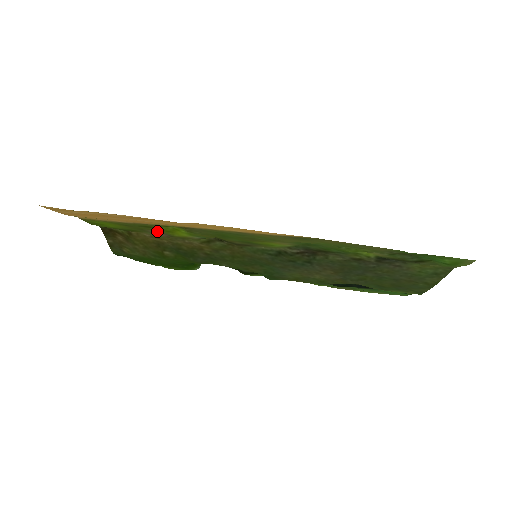
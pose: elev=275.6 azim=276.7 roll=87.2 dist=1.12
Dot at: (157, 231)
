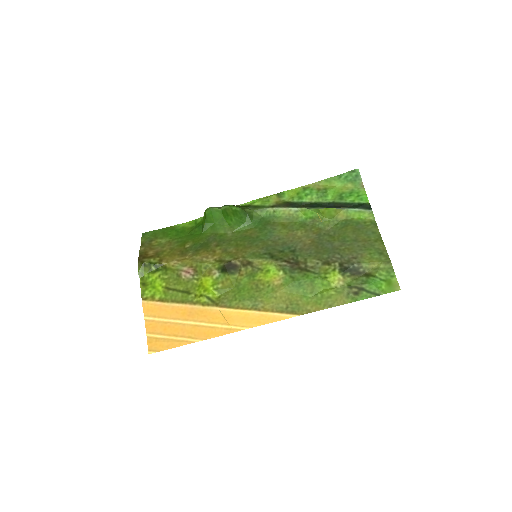
Dot at: (188, 278)
